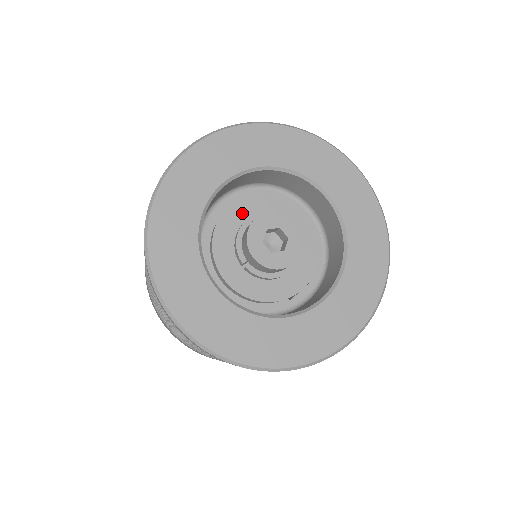
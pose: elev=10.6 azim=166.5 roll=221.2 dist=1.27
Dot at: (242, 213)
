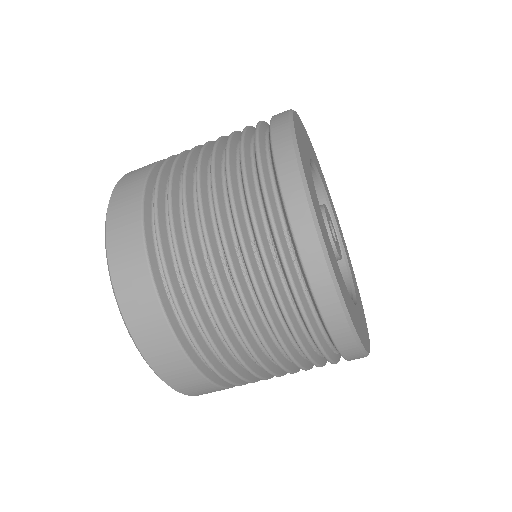
Dot at: occluded
